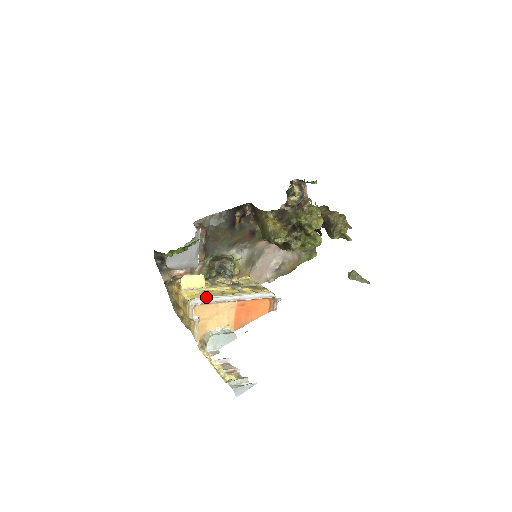
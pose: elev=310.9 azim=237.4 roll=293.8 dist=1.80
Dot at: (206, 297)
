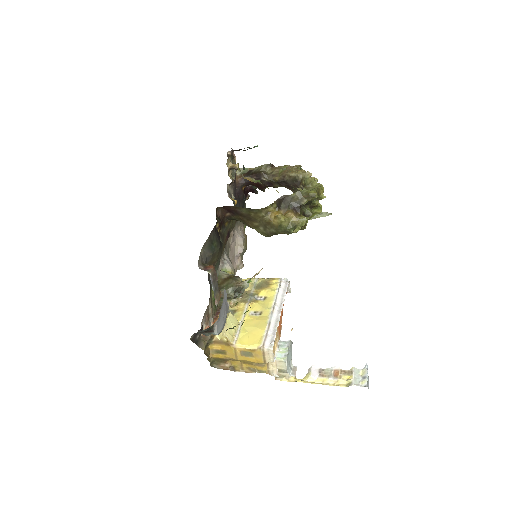
Dot at: (266, 331)
